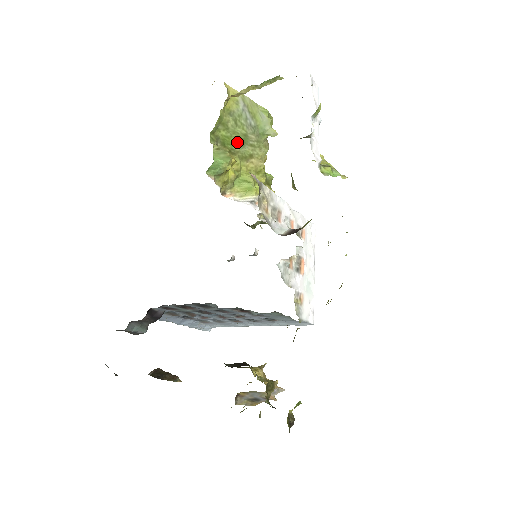
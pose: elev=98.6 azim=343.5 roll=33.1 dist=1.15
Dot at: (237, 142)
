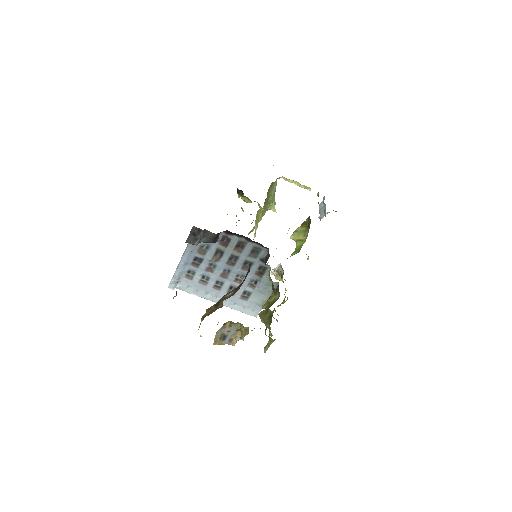
Dot at: (267, 198)
